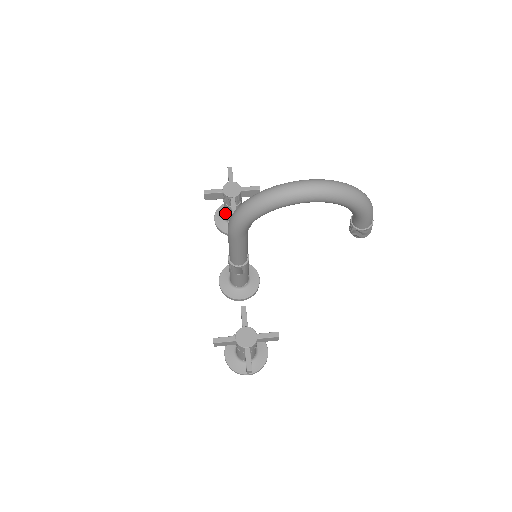
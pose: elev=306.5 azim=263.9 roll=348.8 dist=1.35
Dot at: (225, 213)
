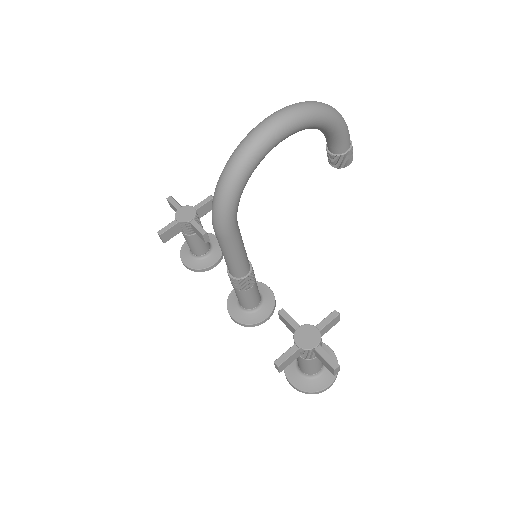
Dot at: (192, 248)
